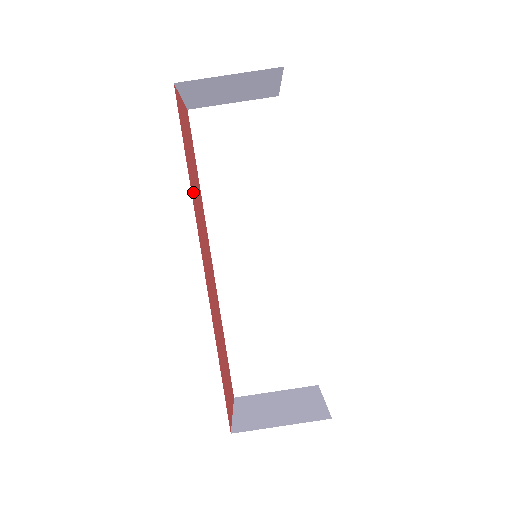
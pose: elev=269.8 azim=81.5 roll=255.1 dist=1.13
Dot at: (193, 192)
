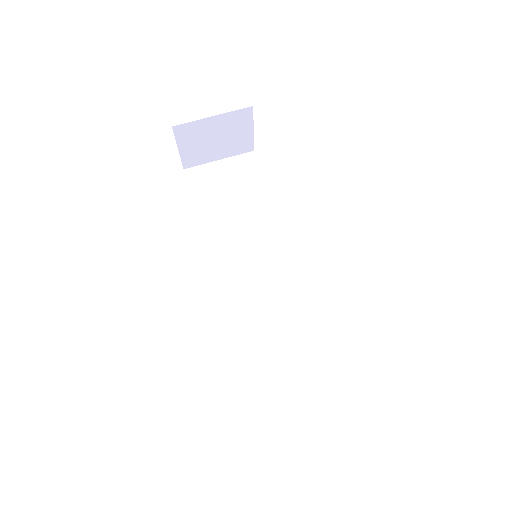
Dot at: occluded
